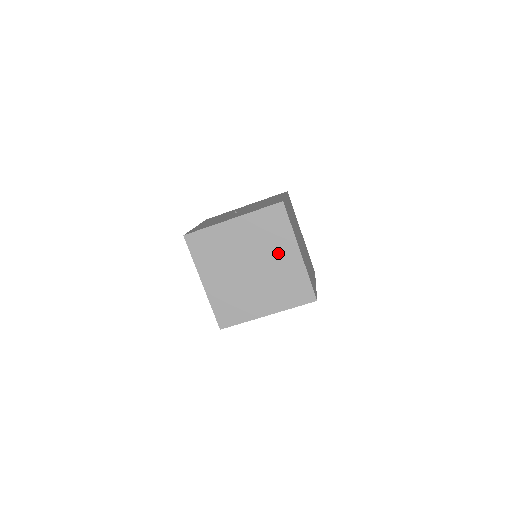
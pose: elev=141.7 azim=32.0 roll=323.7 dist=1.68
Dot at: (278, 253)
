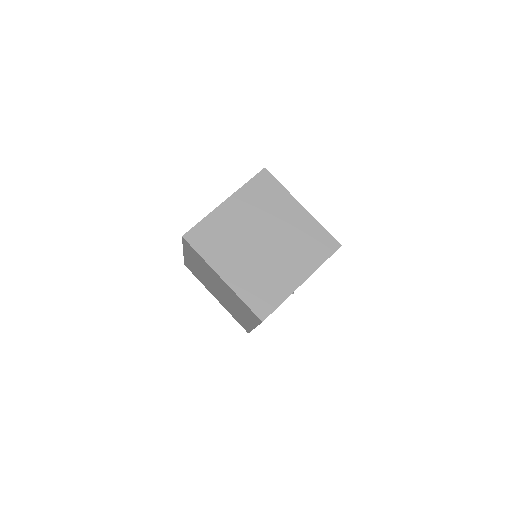
Dot at: (216, 279)
